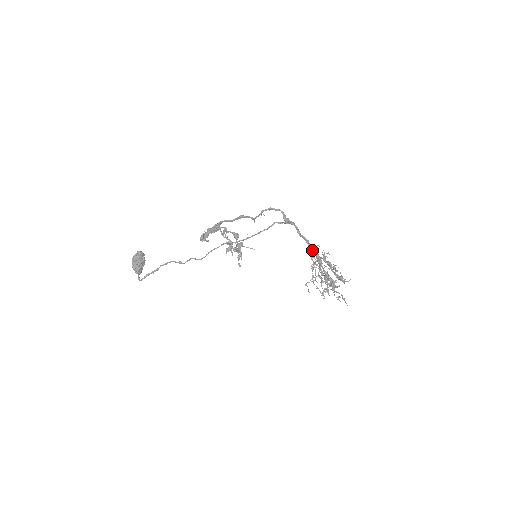
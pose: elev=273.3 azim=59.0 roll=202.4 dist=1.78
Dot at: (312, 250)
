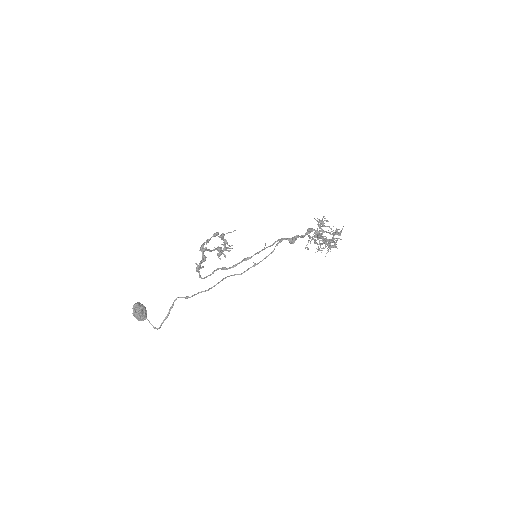
Dot at: (310, 232)
